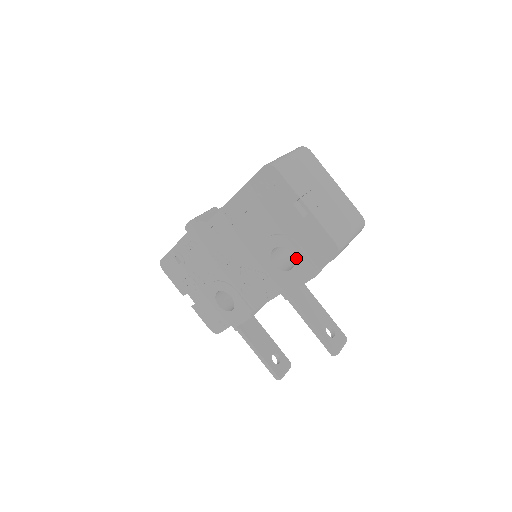
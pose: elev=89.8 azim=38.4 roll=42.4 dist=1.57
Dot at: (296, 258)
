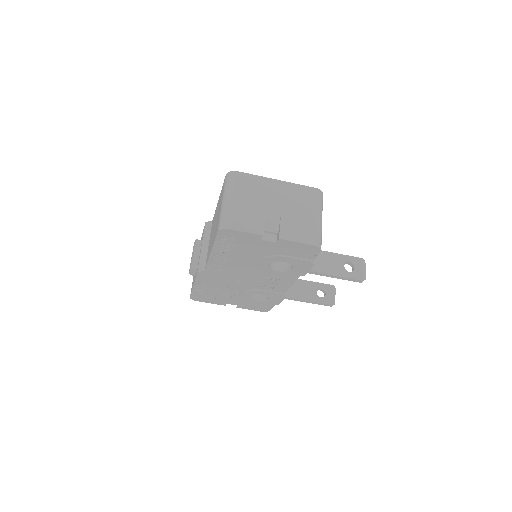
Dot at: (291, 263)
